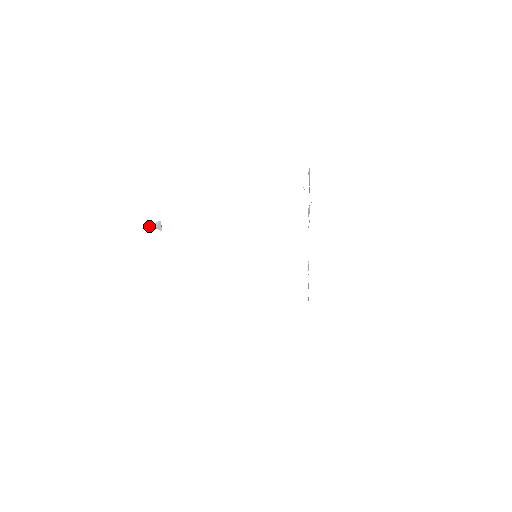
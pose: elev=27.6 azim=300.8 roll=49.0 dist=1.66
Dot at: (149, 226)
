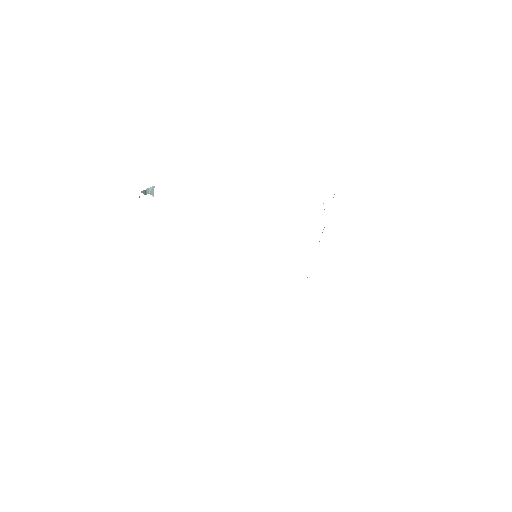
Dot at: (142, 192)
